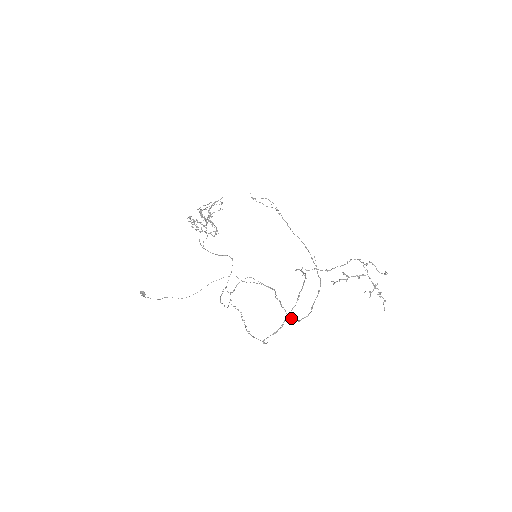
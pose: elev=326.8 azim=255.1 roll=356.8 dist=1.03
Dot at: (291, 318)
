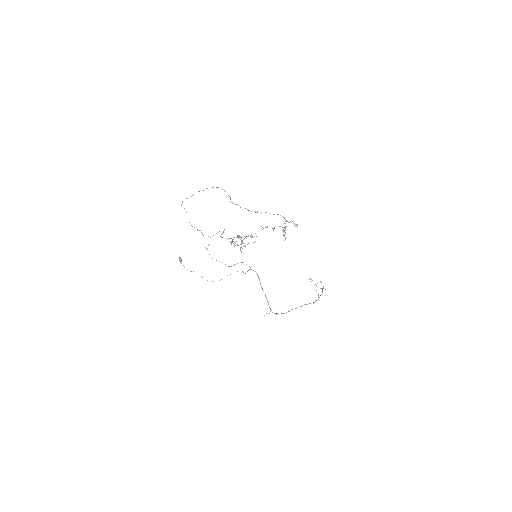
Dot at: occluded
